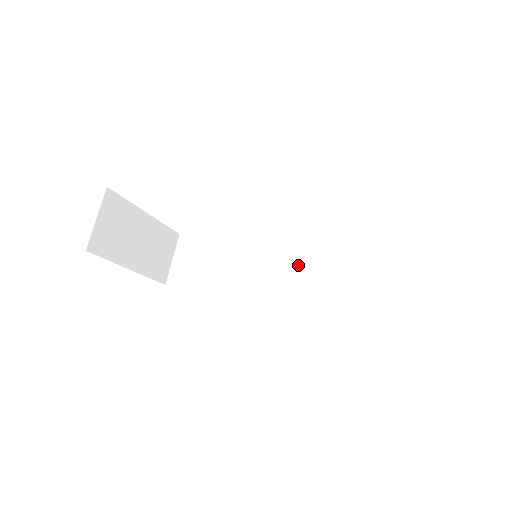
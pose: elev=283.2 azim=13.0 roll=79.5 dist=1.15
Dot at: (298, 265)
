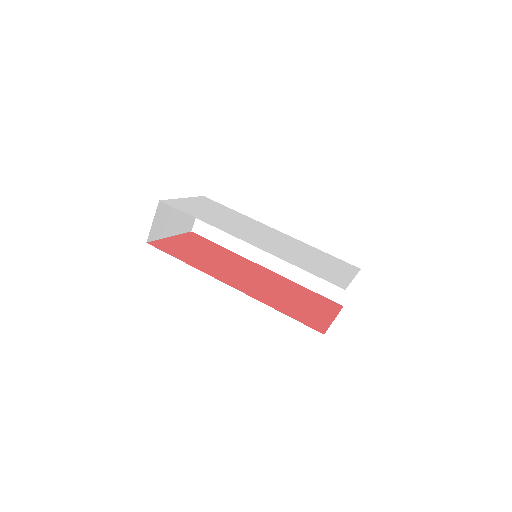
Dot at: occluded
